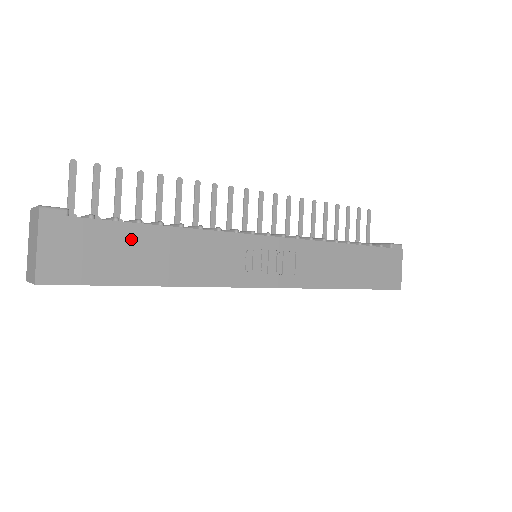
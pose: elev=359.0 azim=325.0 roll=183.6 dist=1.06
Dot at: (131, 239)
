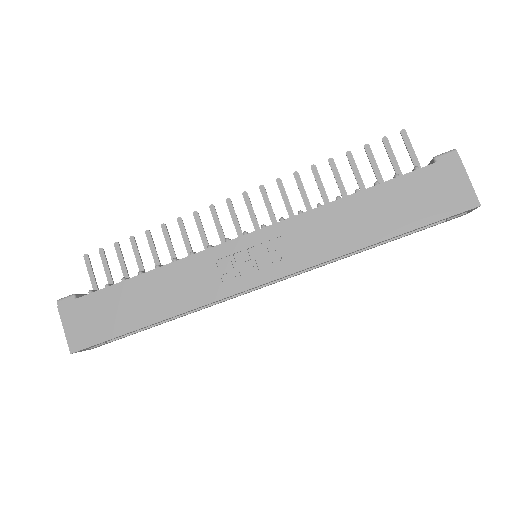
Dot at: (120, 296)
